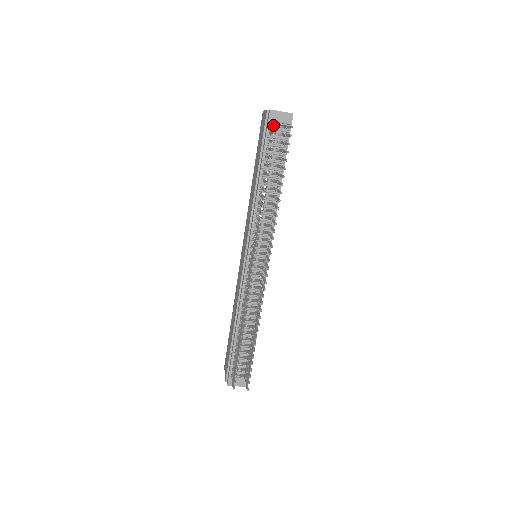
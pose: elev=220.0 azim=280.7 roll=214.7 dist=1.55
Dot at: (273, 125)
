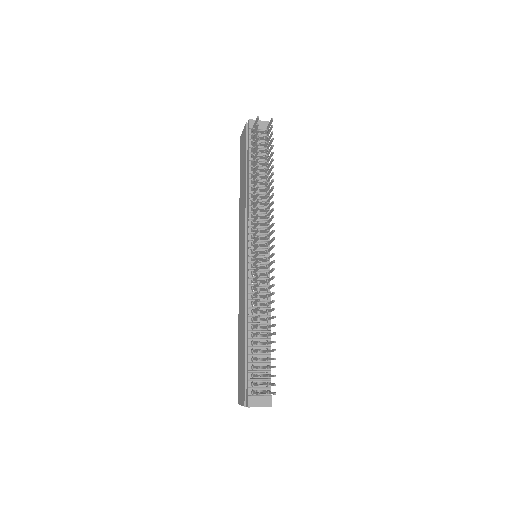
Dot at: (255, 124)
